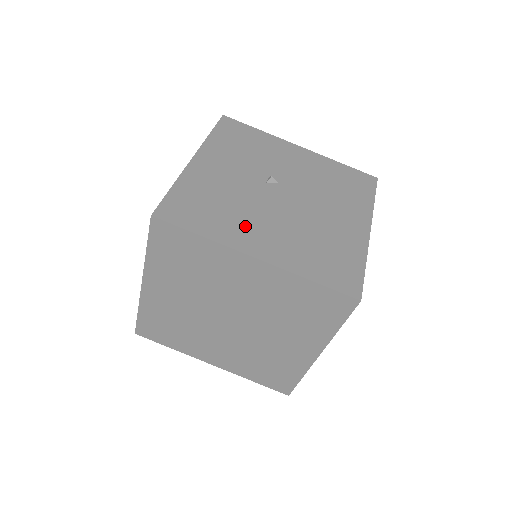
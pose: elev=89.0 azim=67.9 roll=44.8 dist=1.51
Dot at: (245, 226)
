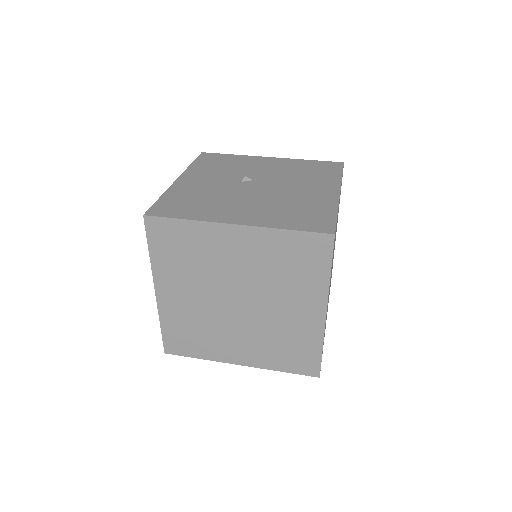
Dot at: (224, 208)
